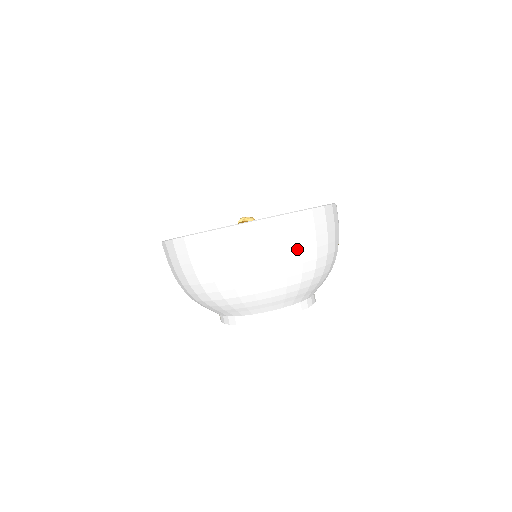
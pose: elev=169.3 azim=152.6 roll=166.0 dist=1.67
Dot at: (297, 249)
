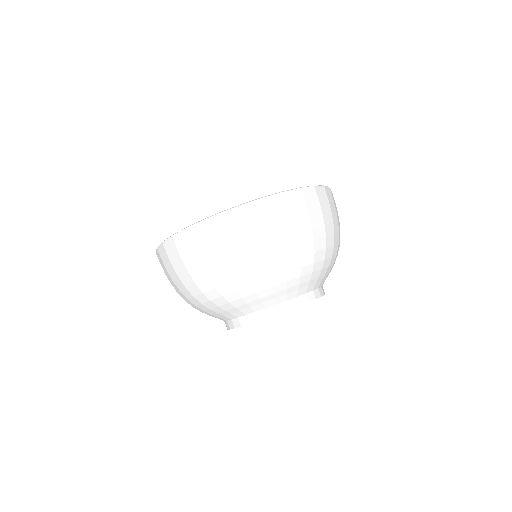
Dot at: (213, 258)
